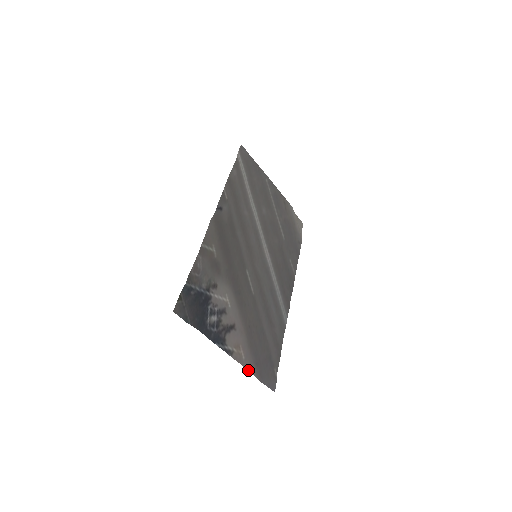
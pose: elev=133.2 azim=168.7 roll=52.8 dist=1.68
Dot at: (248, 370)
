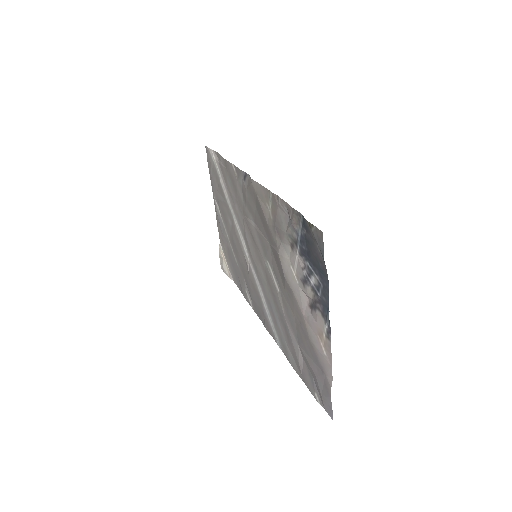
Dot at: (331, 372)
